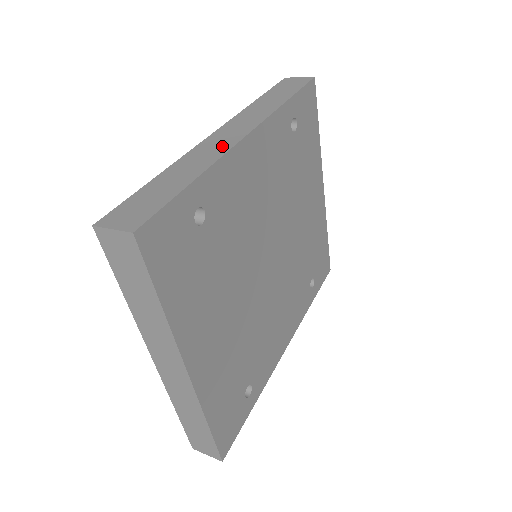
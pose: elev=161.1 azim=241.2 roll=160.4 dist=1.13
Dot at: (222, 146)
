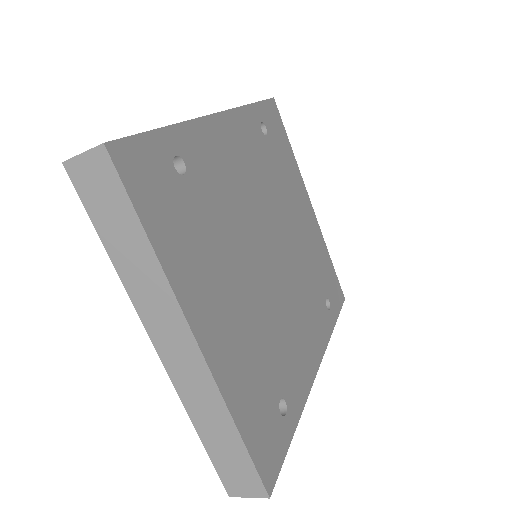
Dot at: occluded
